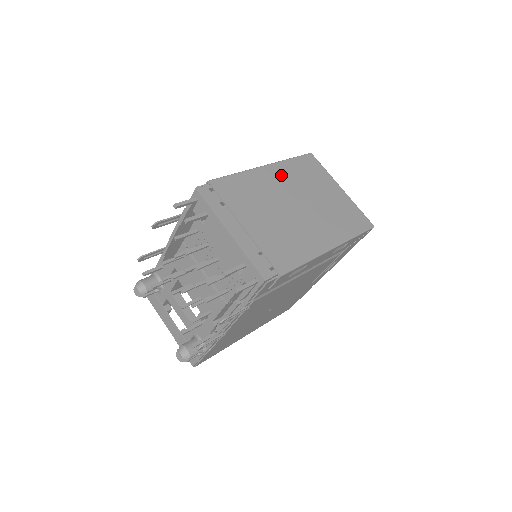
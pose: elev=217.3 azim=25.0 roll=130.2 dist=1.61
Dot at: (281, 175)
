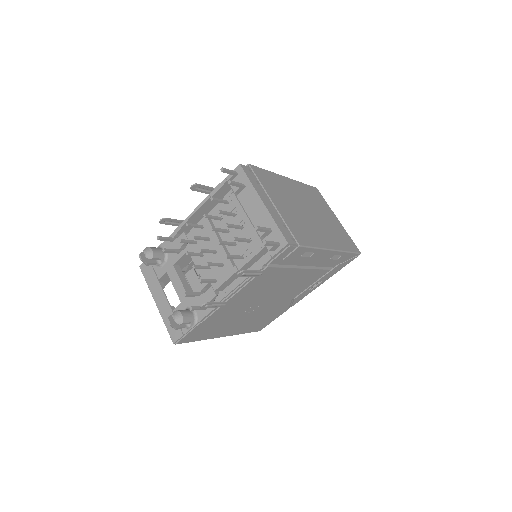
Dot at: (297, 189)
